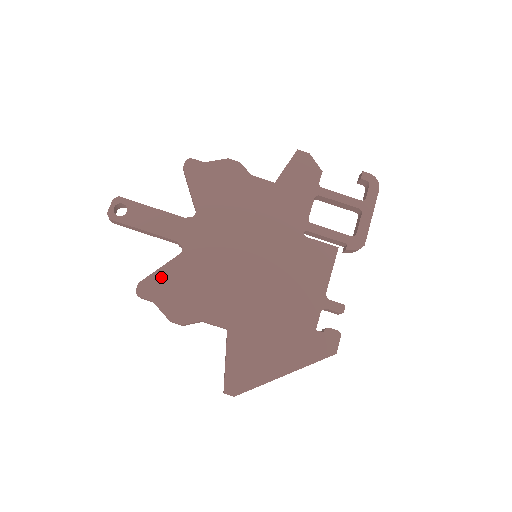
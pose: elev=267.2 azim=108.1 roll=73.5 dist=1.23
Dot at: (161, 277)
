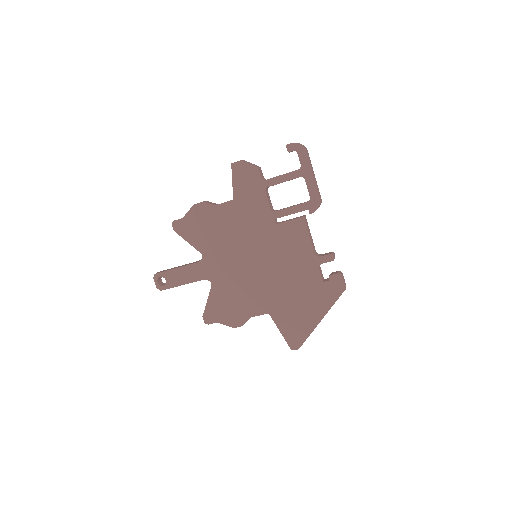
Dot at: (211, 306)
